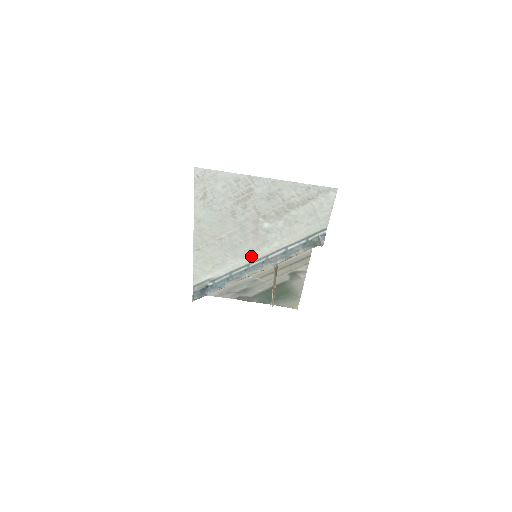
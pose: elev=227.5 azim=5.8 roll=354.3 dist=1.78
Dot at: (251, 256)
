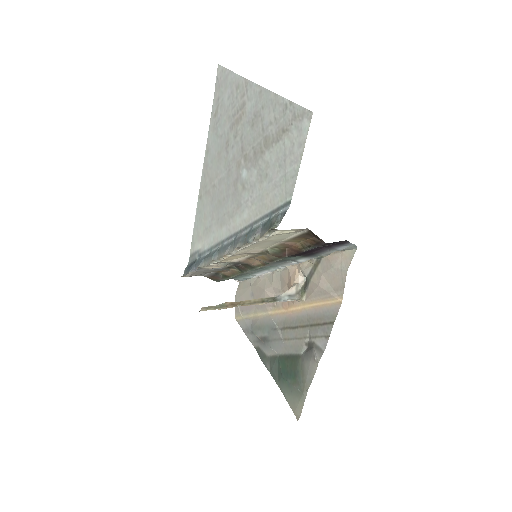
Dot at: (227, 227)
